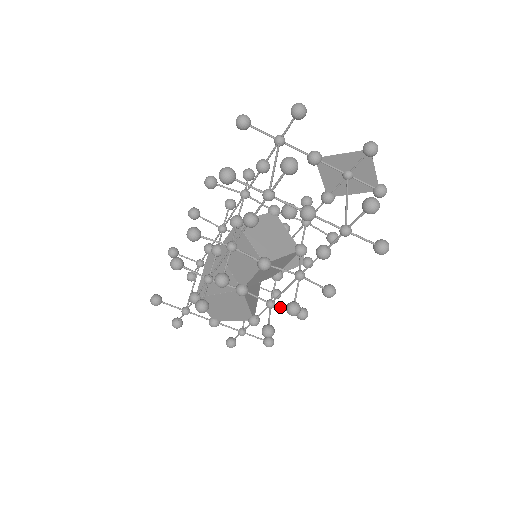
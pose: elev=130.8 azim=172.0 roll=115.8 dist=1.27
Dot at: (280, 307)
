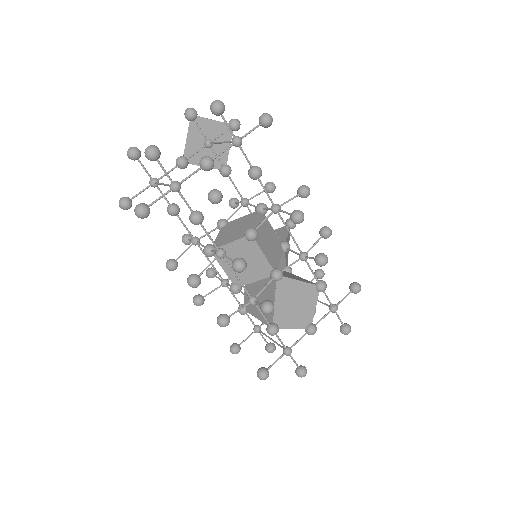
Dot at: (310, 249)
